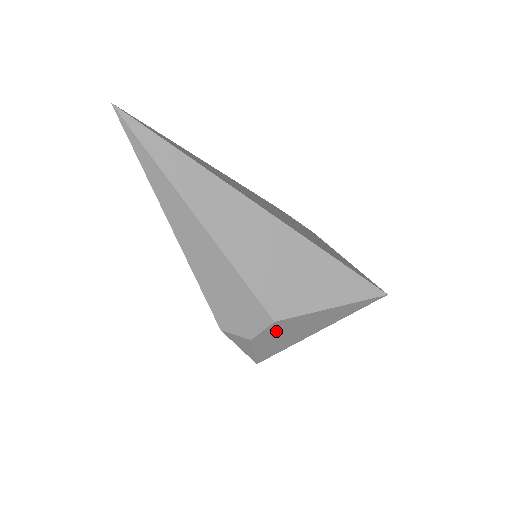
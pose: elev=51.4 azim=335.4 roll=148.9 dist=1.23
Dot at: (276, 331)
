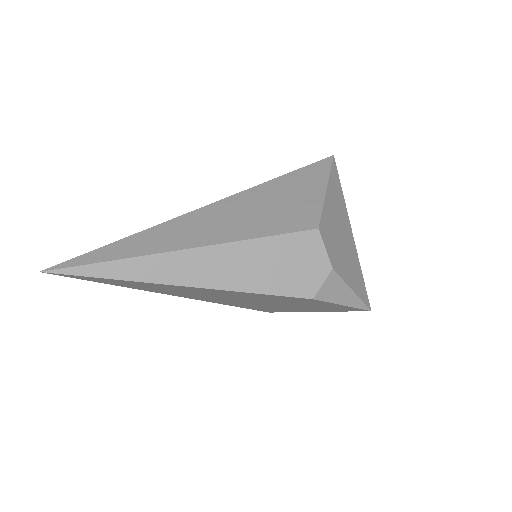
Dot at: (332, 244)
